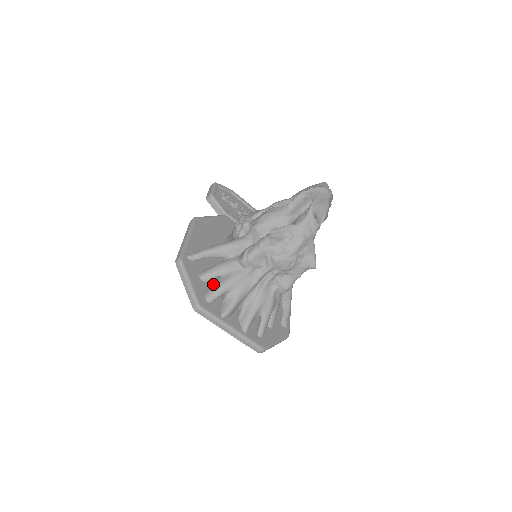
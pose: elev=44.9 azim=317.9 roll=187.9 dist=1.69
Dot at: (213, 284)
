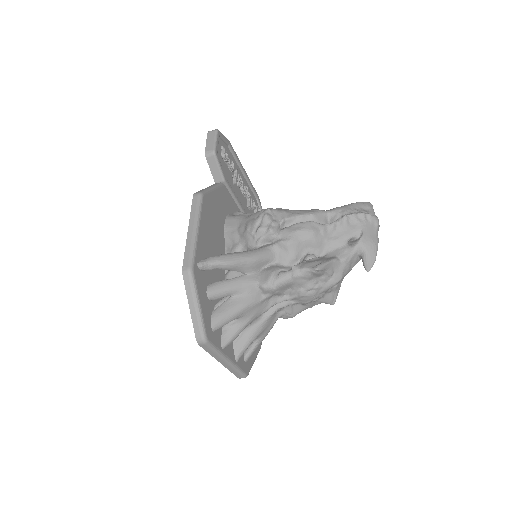
Dot at: (221, 306)
